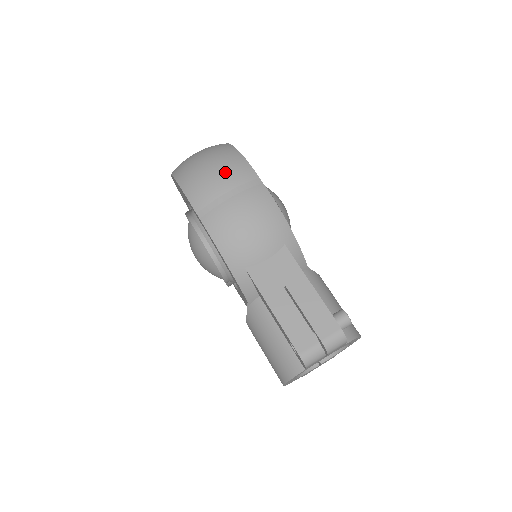
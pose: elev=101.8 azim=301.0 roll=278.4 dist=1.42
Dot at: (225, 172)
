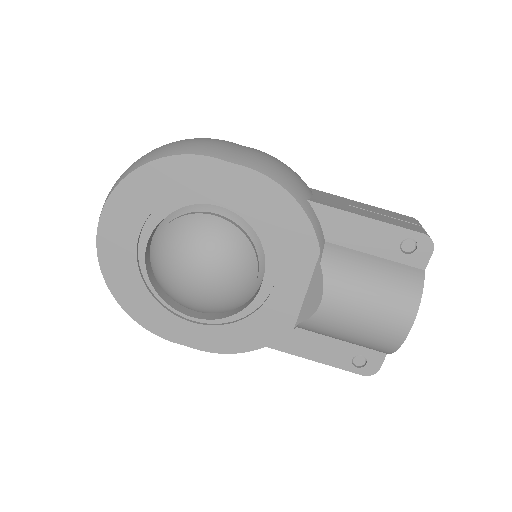
Dot at: occluded
